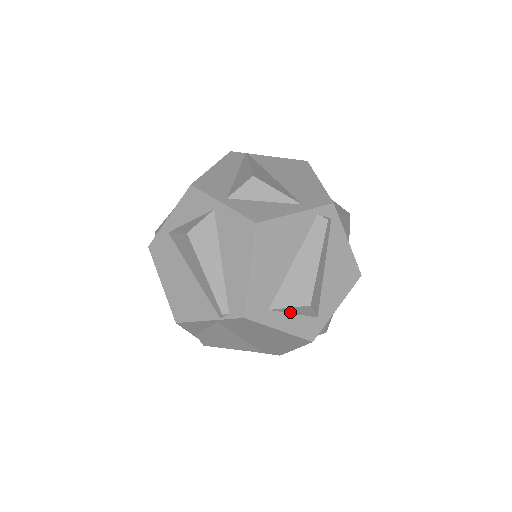
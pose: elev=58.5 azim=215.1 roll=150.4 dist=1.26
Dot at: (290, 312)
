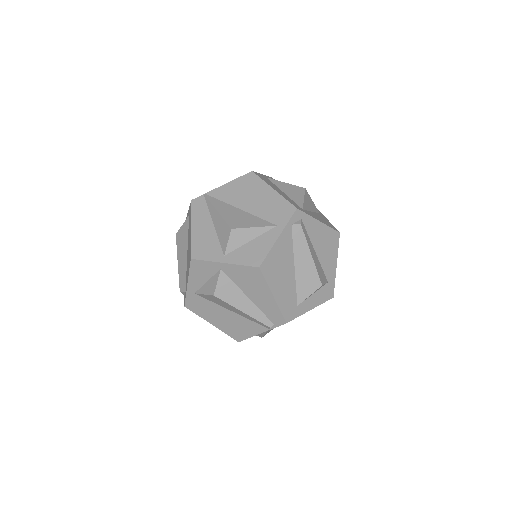
Dot at: (310, 295)
